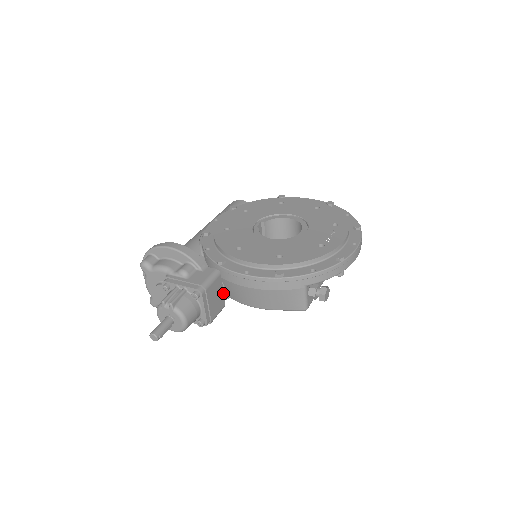
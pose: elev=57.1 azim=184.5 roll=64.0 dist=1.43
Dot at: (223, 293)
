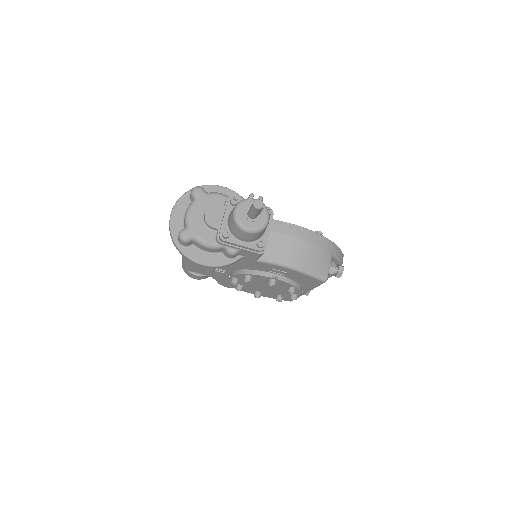
Dot at: occluded
